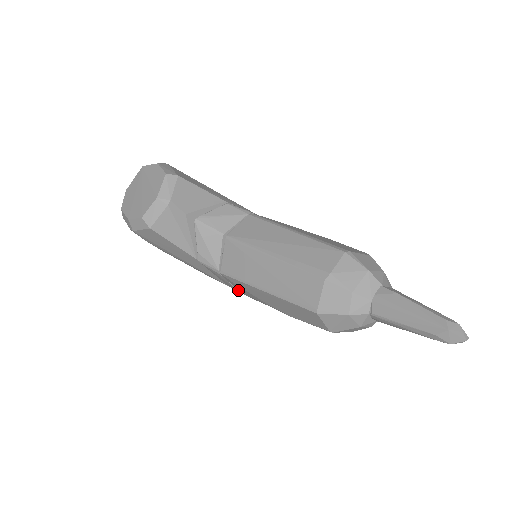
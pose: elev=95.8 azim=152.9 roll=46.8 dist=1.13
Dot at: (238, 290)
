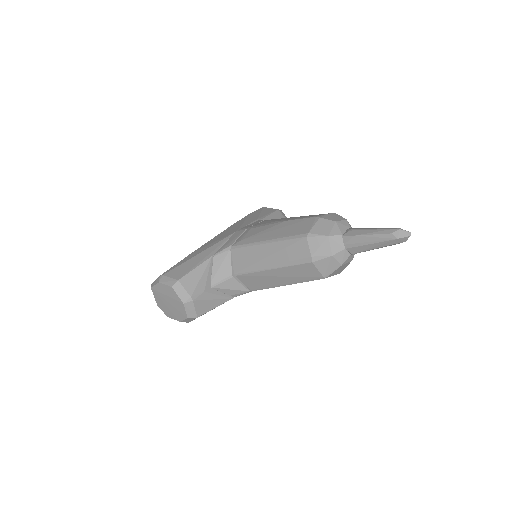
Dot at: occluded
